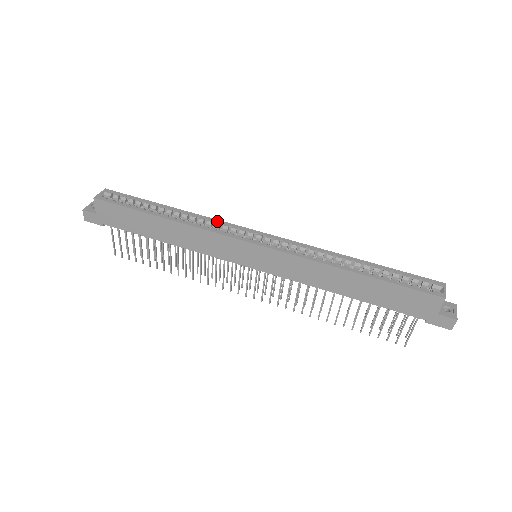
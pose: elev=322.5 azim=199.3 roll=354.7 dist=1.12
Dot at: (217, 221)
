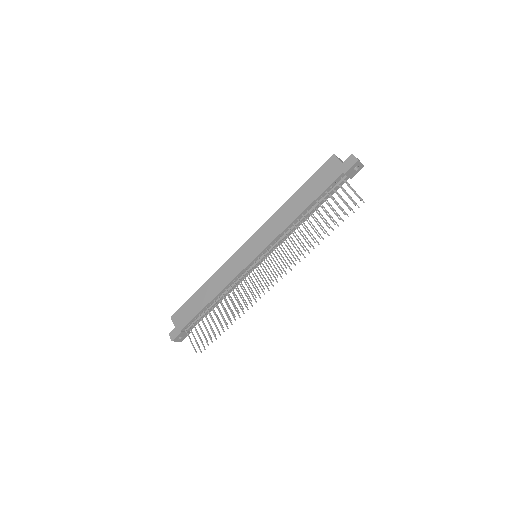
Dot at: occluded
